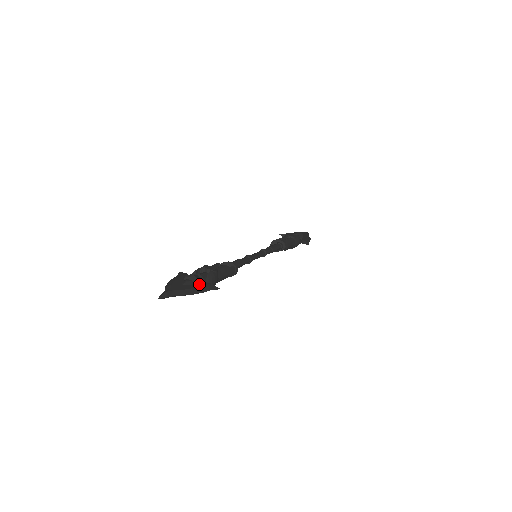
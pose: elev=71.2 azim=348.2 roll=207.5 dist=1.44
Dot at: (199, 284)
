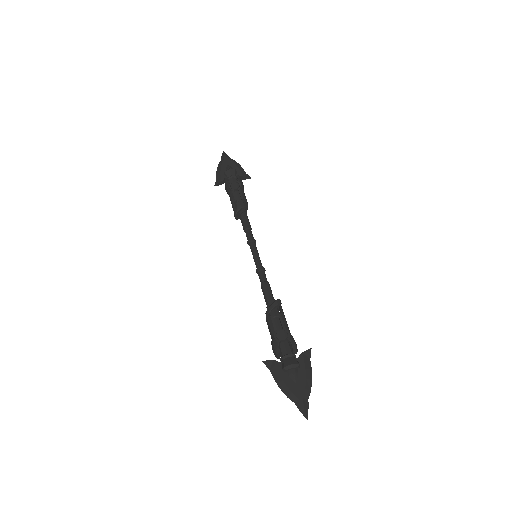
Dot at: (300, 365)
